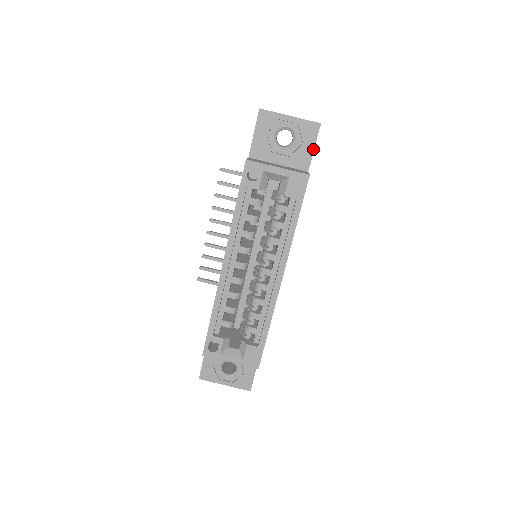
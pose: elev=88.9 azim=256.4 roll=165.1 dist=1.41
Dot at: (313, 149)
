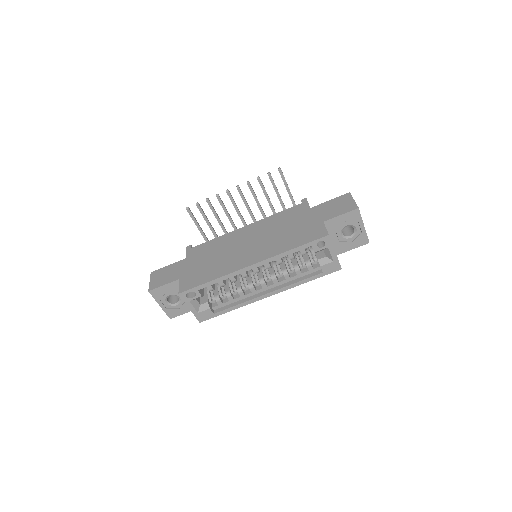
Dot at: occluded
